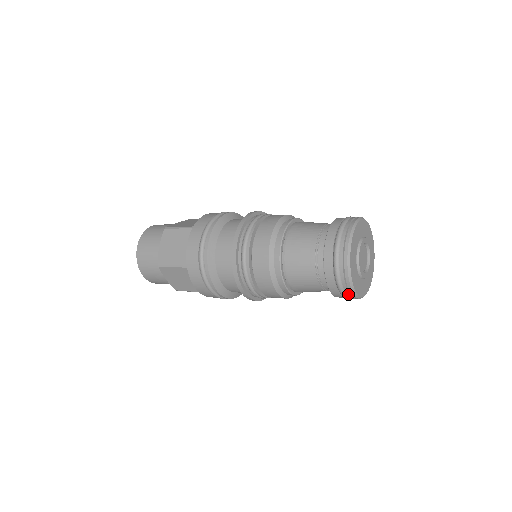
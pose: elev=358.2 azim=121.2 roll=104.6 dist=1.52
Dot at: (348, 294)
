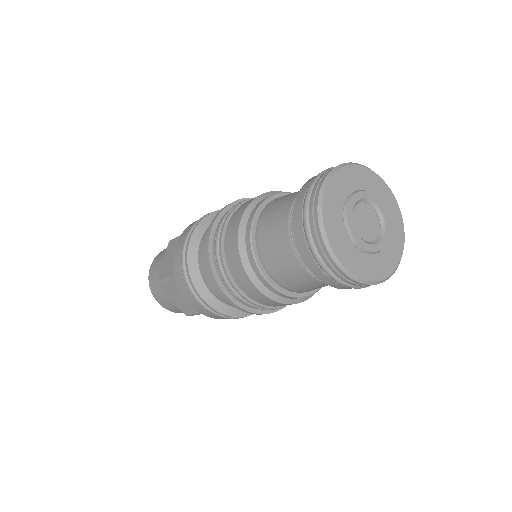
Dot at: (311, 214)
